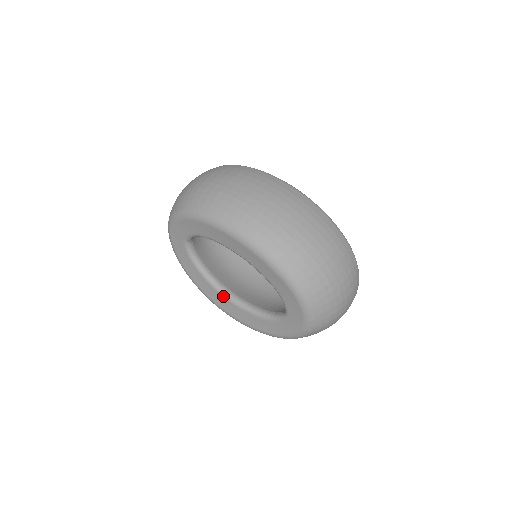
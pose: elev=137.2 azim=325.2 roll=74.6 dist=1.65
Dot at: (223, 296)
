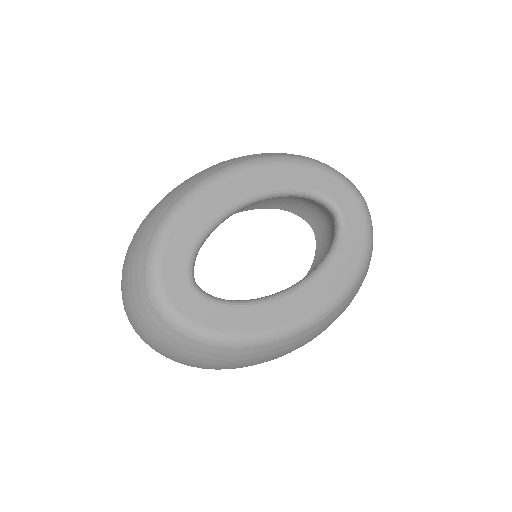
Dot at: (292, 293)
